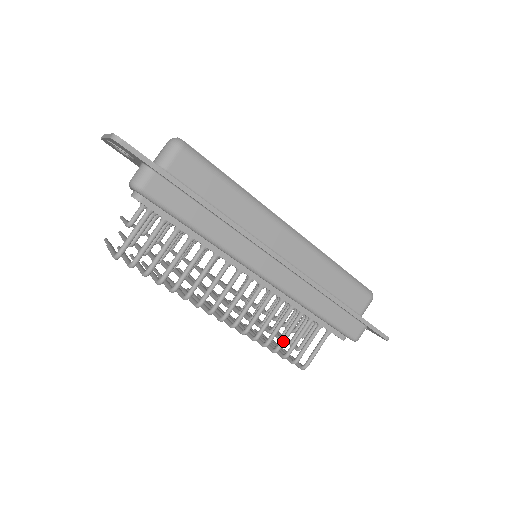
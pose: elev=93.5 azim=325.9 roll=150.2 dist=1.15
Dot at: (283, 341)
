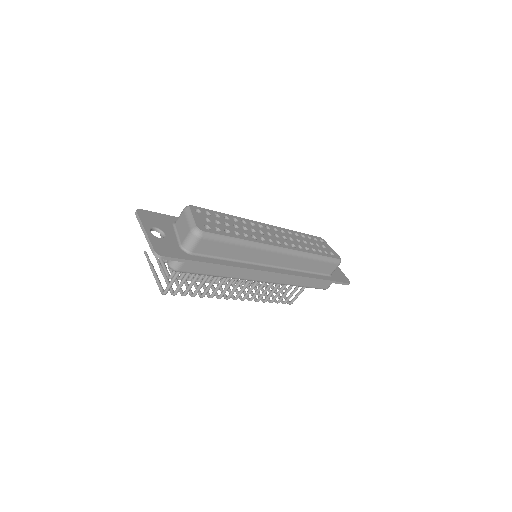
Dot at: (276, 297)
